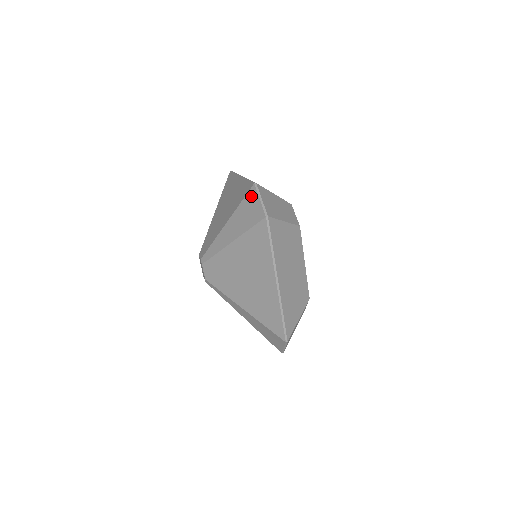
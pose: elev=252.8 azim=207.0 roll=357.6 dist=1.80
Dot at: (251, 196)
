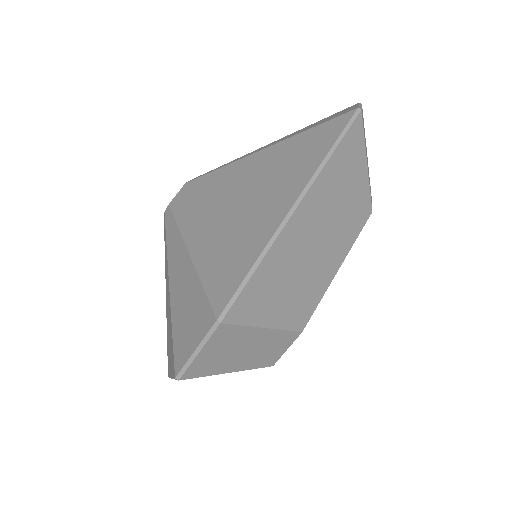
Dot at: (344, 110)
